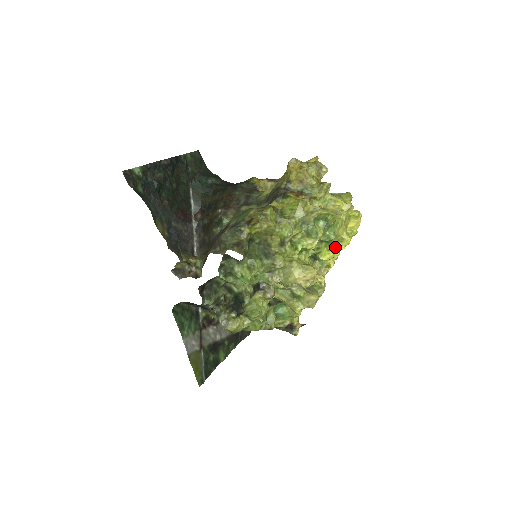
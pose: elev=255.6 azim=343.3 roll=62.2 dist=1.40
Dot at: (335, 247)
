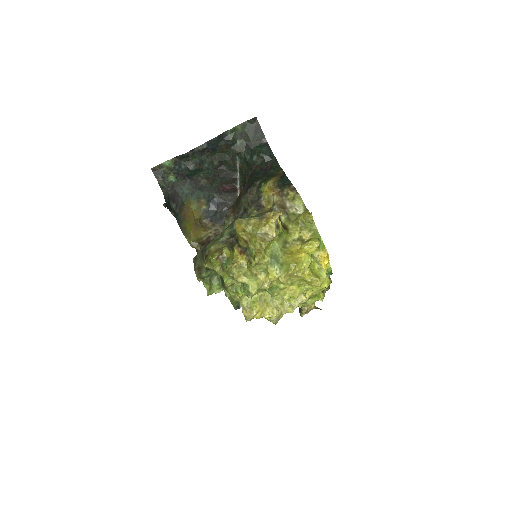
Dot at: occluded
